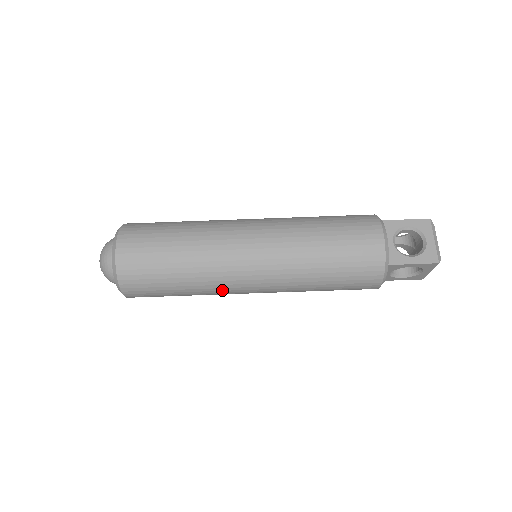
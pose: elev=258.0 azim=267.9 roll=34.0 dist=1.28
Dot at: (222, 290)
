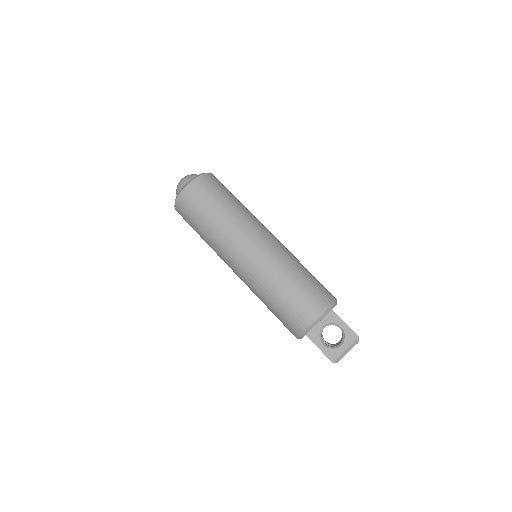
Dot at: (237, 232)
